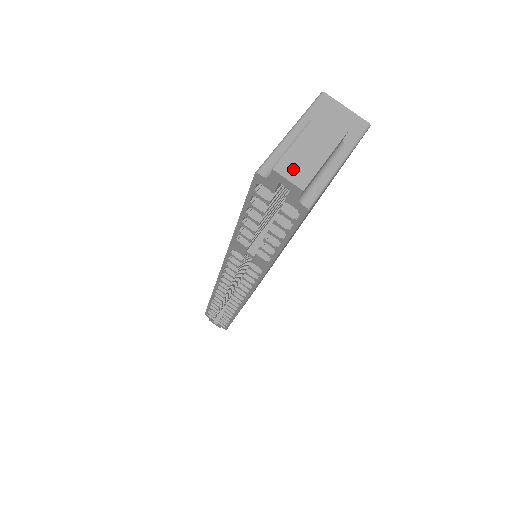
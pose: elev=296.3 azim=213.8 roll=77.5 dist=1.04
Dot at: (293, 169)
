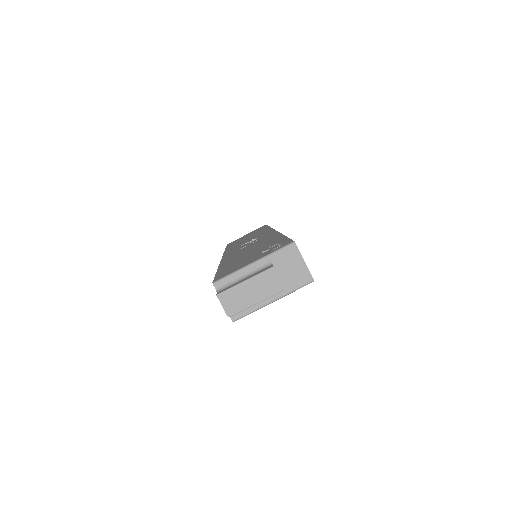
Dot at: (230, 300)
